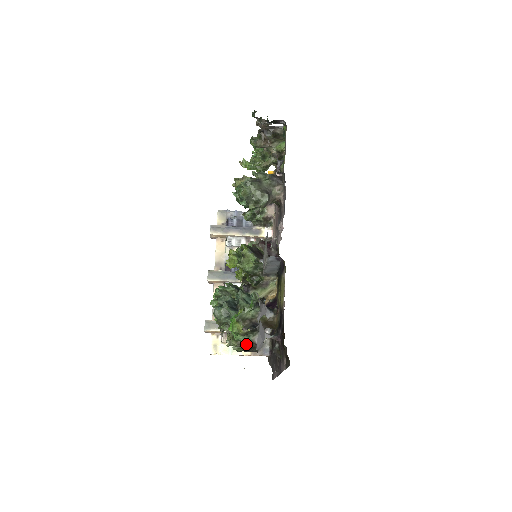
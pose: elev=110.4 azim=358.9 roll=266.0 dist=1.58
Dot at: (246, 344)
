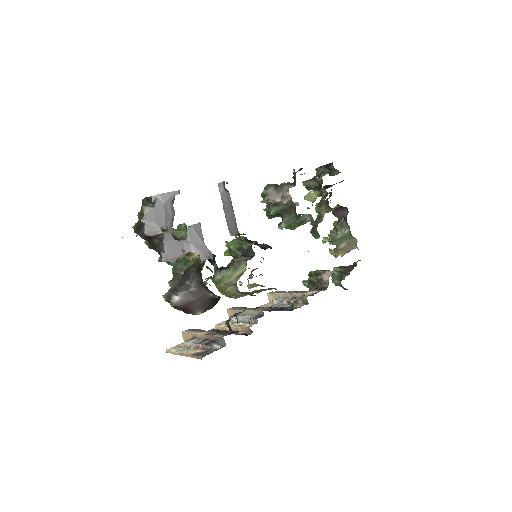
Dot at: occluded
